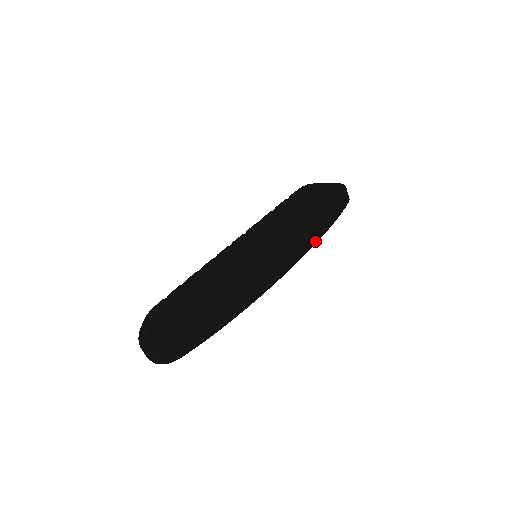
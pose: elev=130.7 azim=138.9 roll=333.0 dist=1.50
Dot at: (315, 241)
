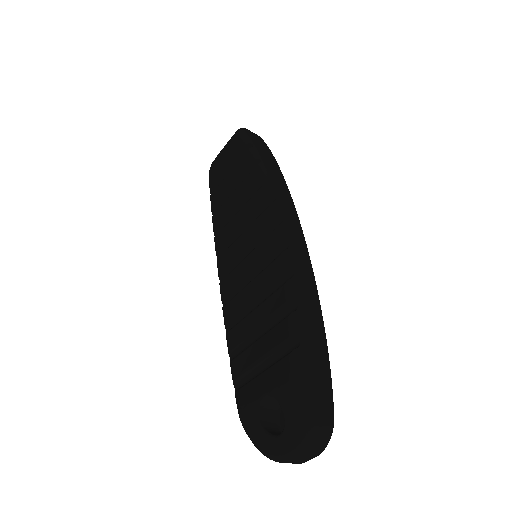
Dot at: (284, 184)
